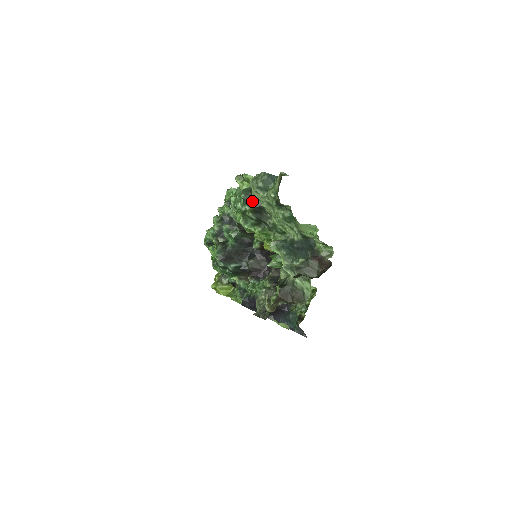
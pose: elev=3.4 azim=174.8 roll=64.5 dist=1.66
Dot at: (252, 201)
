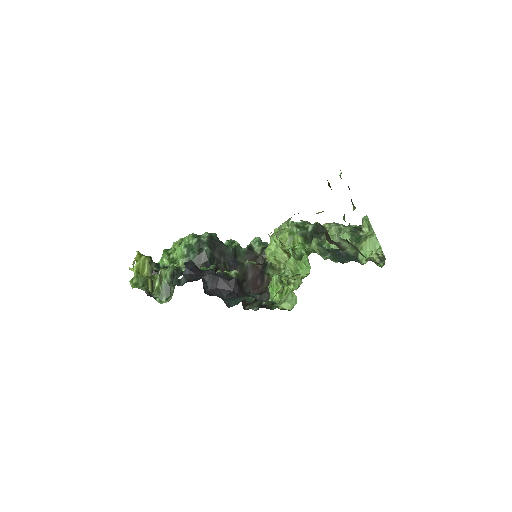
Dot at: occluded
